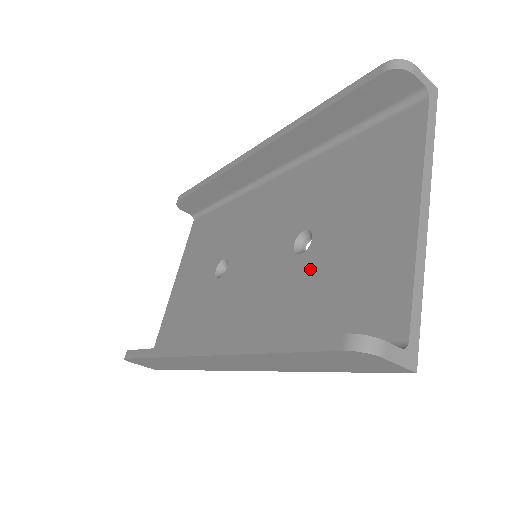
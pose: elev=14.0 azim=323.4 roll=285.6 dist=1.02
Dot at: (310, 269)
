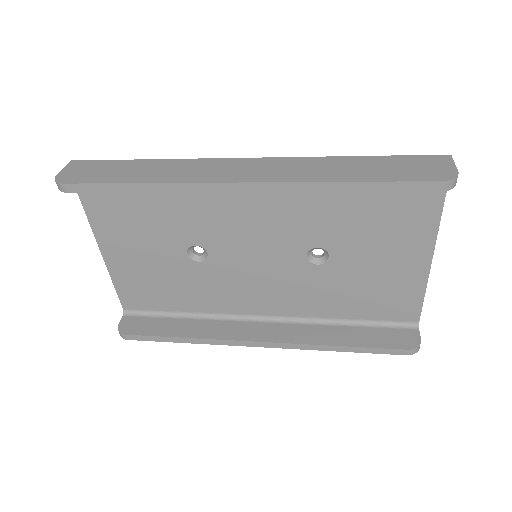
Dot at: (333, 278)
